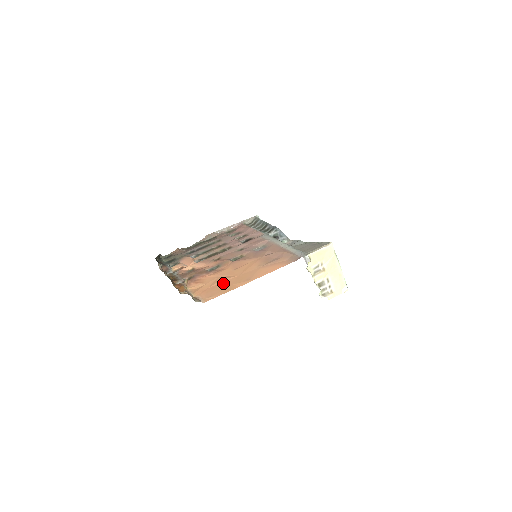
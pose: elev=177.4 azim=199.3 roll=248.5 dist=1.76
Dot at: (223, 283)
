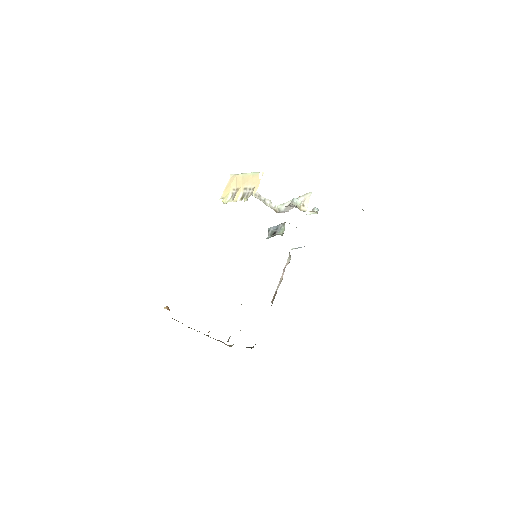
Dot at: occluded
